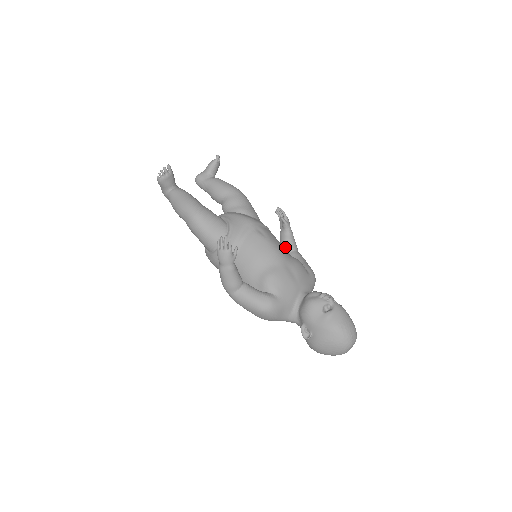
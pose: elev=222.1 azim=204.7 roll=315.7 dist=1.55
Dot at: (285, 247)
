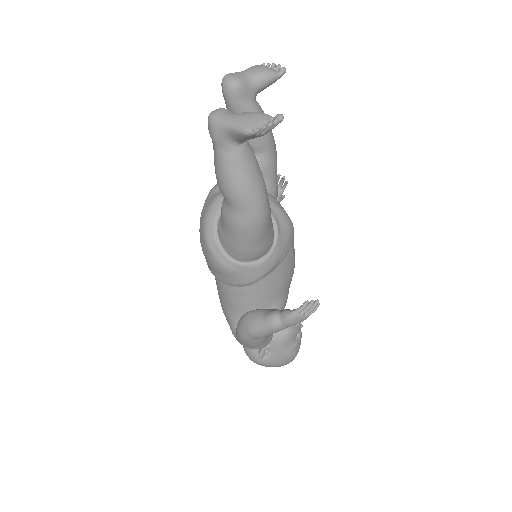
Dot at: occluded
